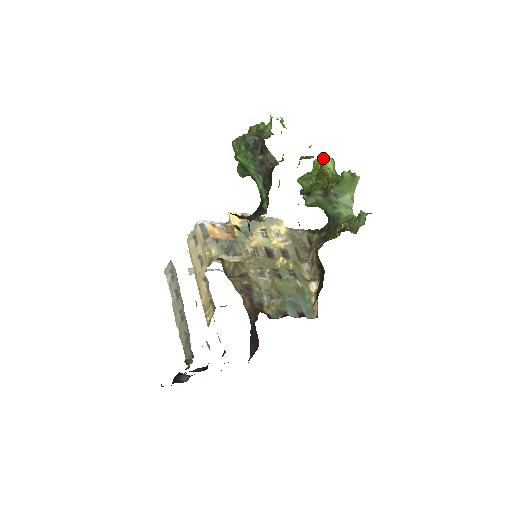
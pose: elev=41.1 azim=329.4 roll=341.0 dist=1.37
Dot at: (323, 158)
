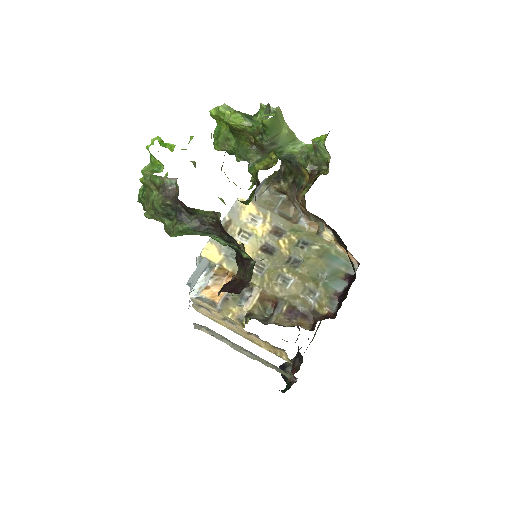
Dot at: (225, 119)
